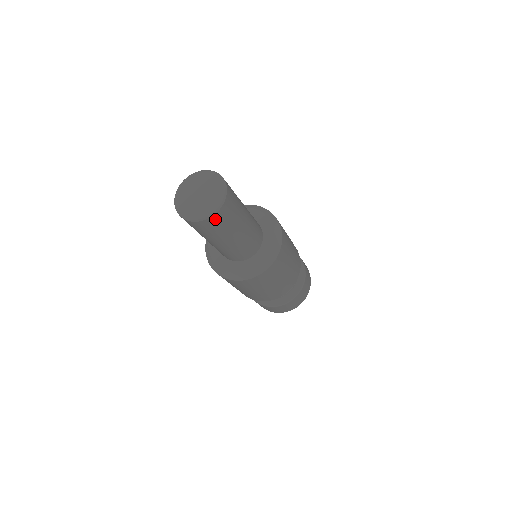
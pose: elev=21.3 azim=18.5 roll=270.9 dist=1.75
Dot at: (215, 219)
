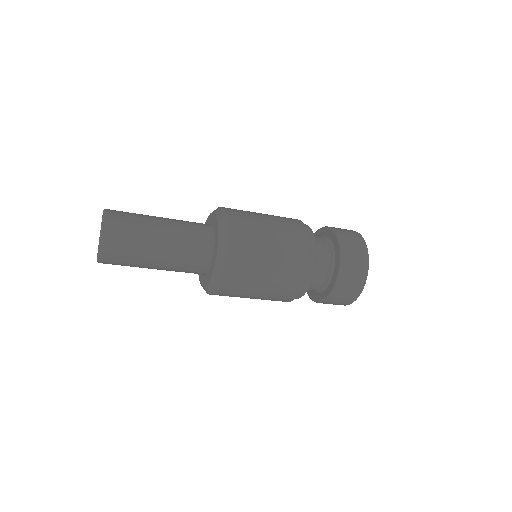
Dot at: (110, 234)
